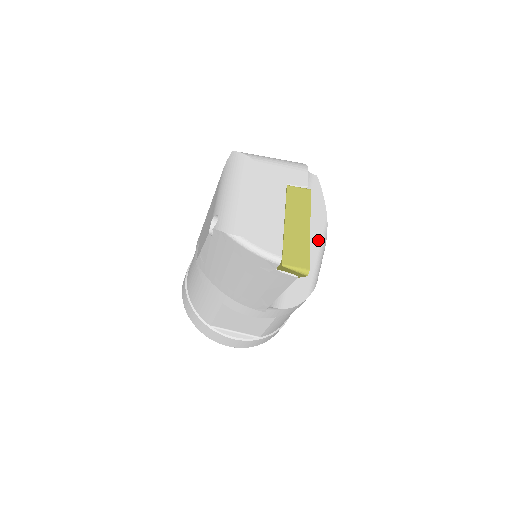
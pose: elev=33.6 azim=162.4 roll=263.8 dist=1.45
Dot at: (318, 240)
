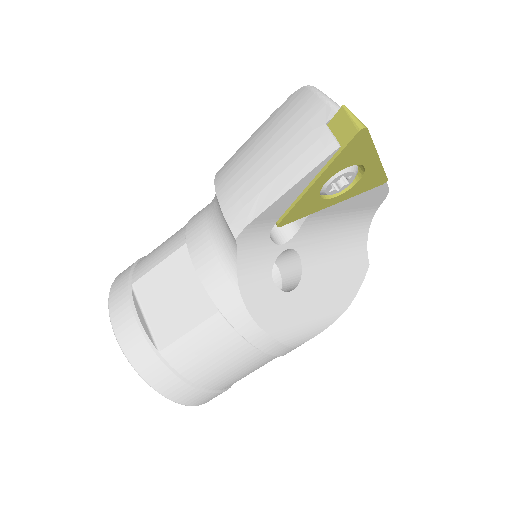
Dot at: (325, 307)
